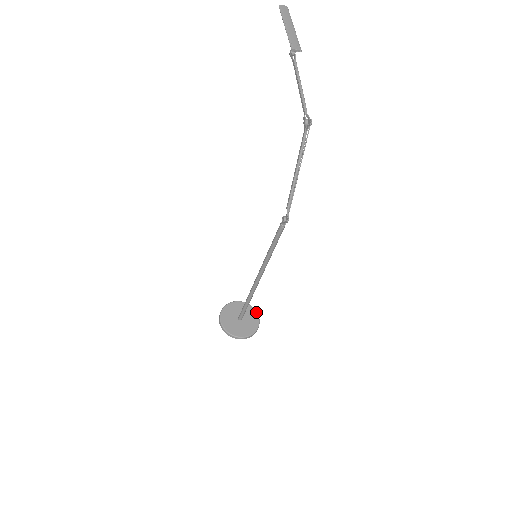
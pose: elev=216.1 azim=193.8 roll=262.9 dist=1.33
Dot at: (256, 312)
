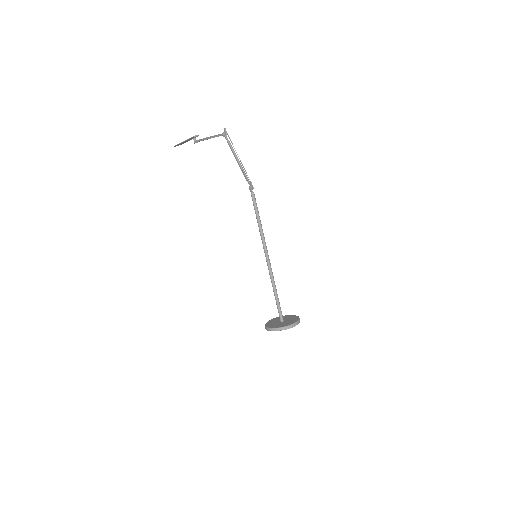
Dot at: (289, 315)
